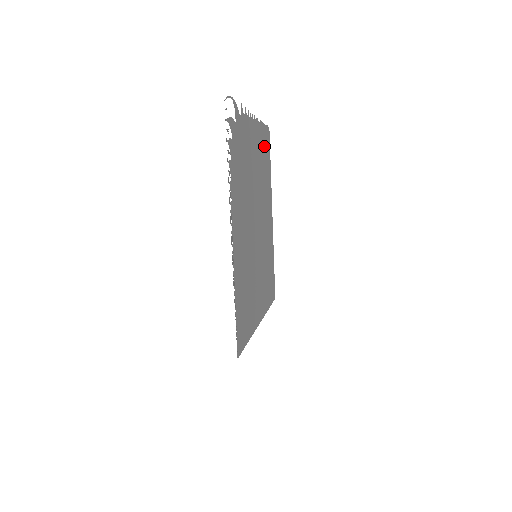
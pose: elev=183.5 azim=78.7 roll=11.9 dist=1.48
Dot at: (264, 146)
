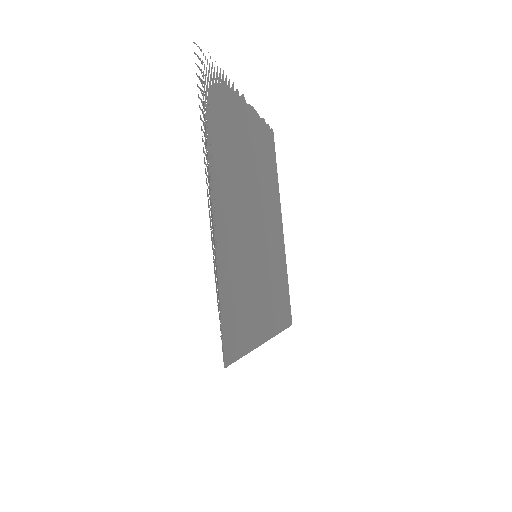
Dot at: (265, 143)
